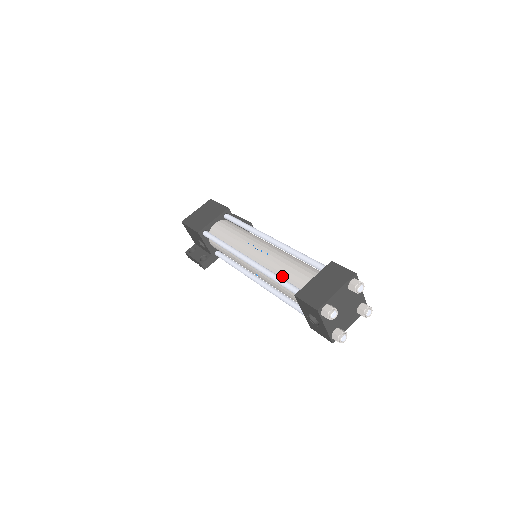
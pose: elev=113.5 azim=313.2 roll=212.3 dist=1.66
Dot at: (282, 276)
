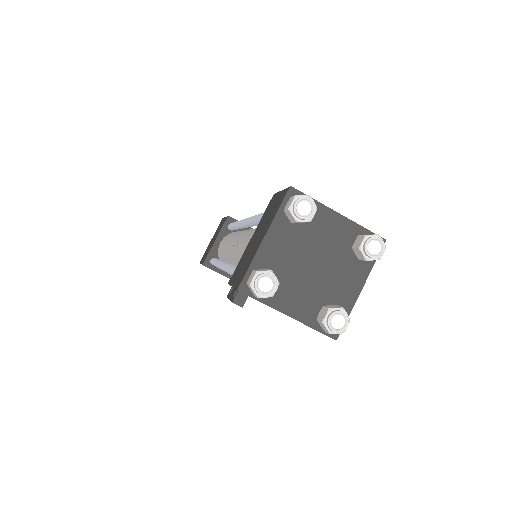
Dot at: occluded
